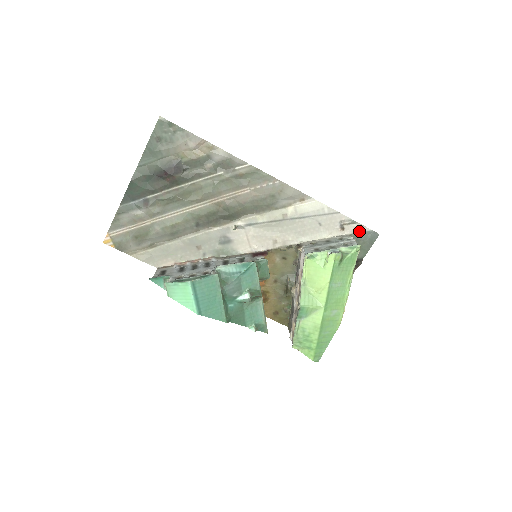
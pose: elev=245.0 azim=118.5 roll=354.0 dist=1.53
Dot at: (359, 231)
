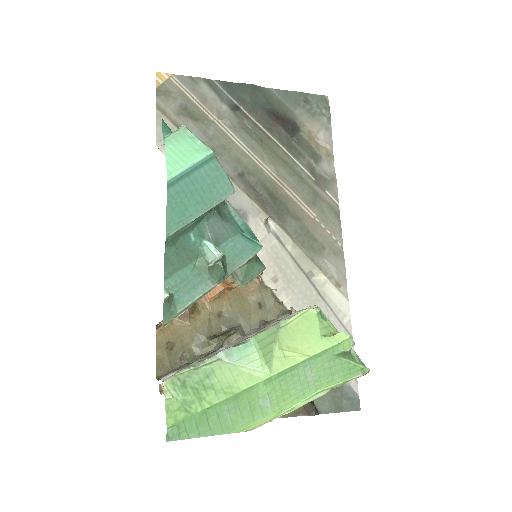
Dot at: occluded
